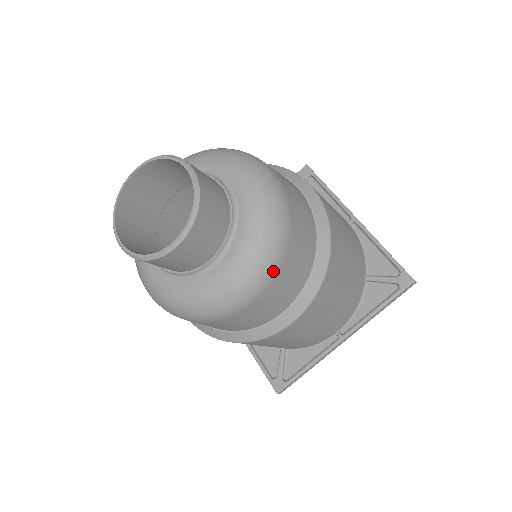
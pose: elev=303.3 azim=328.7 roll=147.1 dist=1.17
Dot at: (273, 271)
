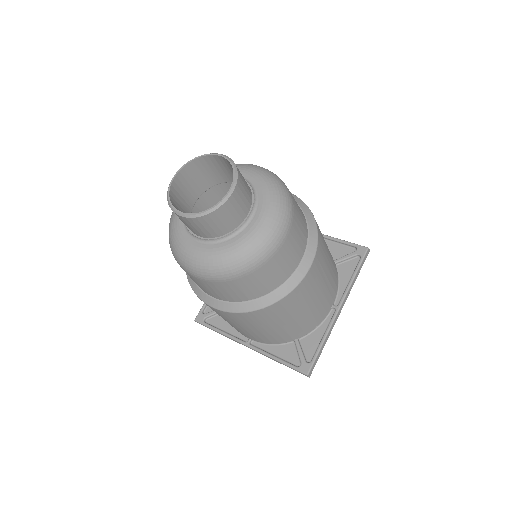
Dot at: (216, 279)
